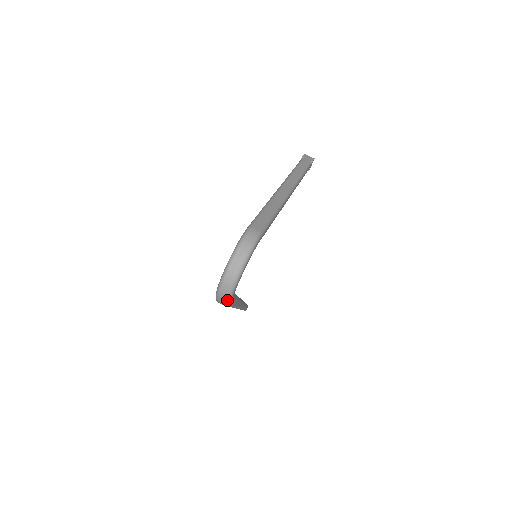
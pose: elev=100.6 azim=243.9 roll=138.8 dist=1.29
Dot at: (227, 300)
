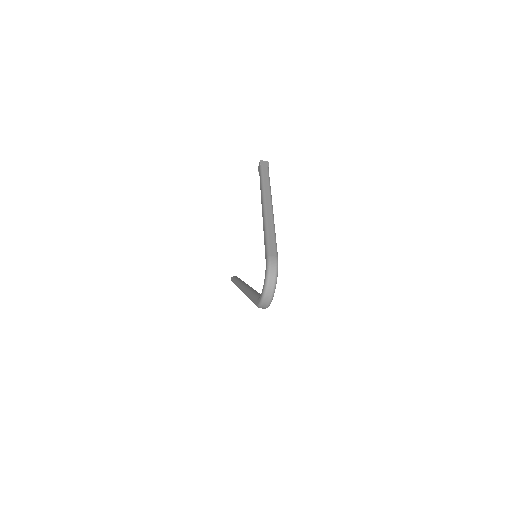
Dot at: occluded
